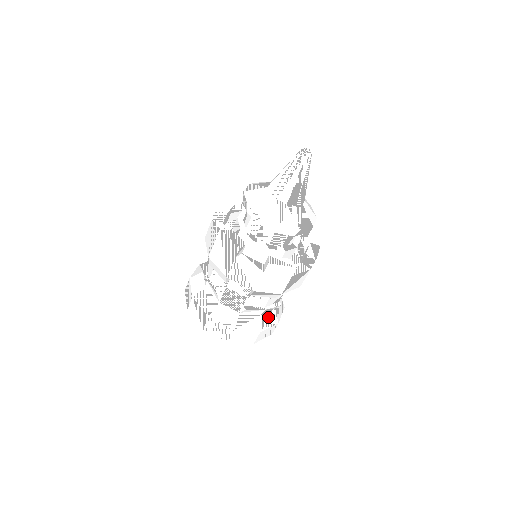
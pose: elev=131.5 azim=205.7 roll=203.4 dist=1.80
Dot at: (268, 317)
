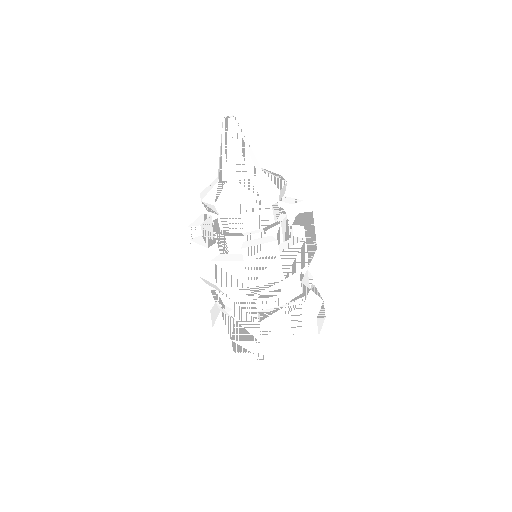
Dot at: (298, 315)
